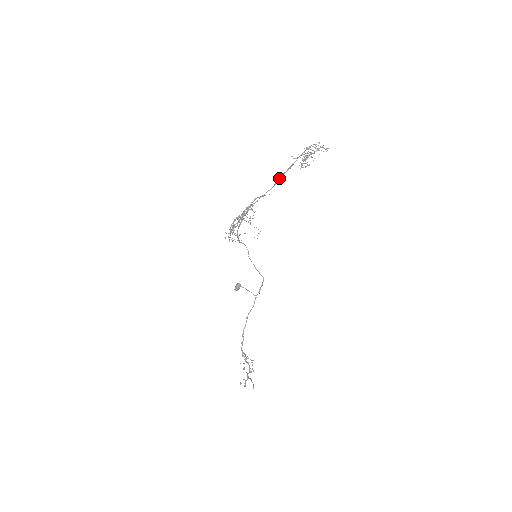
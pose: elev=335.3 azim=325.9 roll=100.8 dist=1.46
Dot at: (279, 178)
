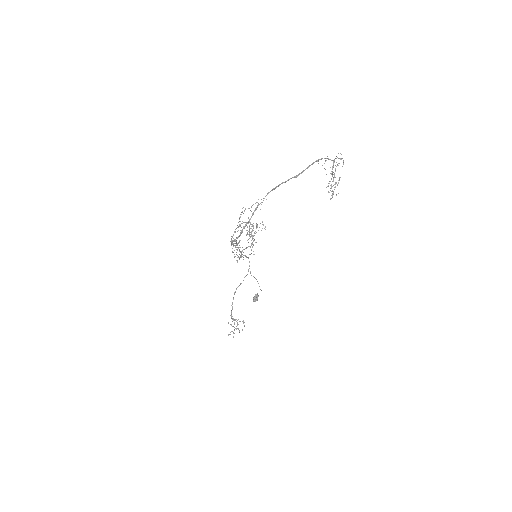
Dot at: (280, 184)
